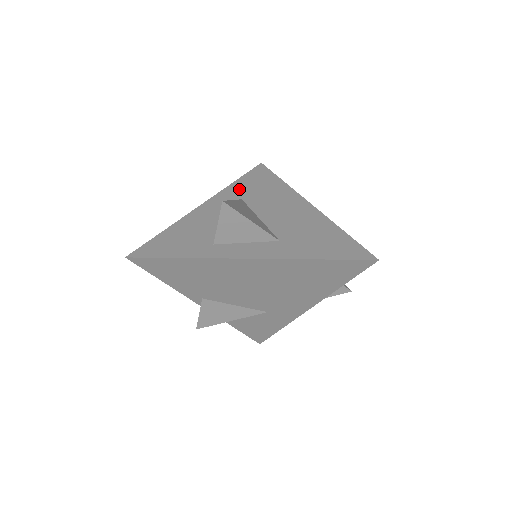
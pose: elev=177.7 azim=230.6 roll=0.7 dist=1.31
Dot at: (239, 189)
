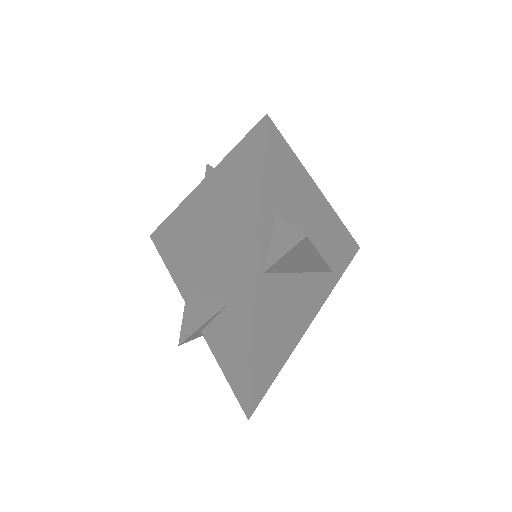
Dot at: occluded
